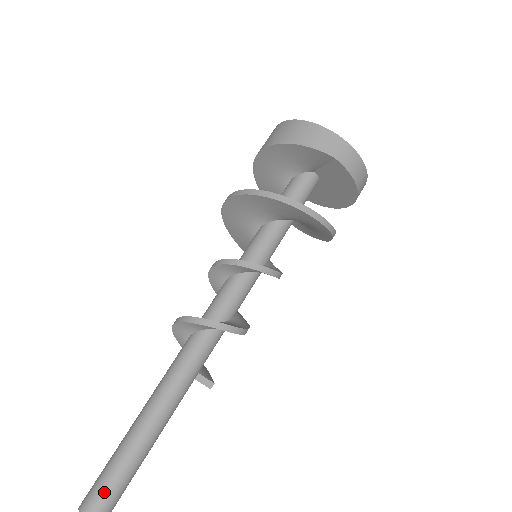
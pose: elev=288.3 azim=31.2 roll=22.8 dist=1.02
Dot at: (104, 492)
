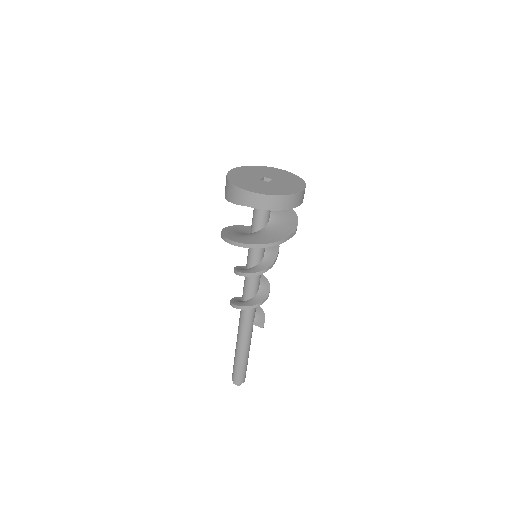
Dot at: (235, 373)
